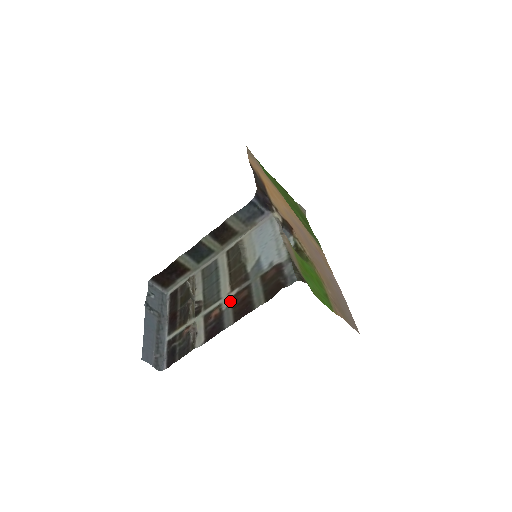
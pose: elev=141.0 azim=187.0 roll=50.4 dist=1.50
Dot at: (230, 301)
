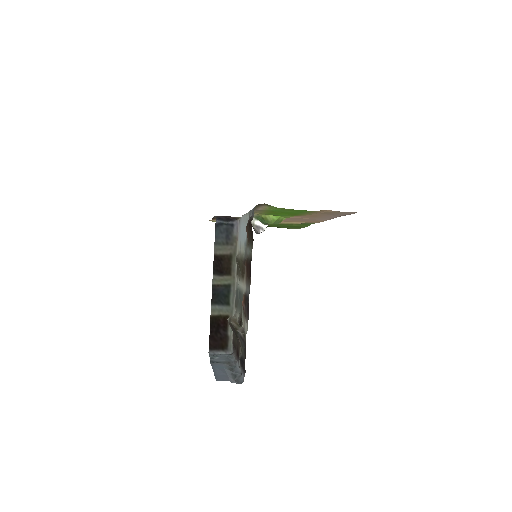
Dot at: (245, 283)
